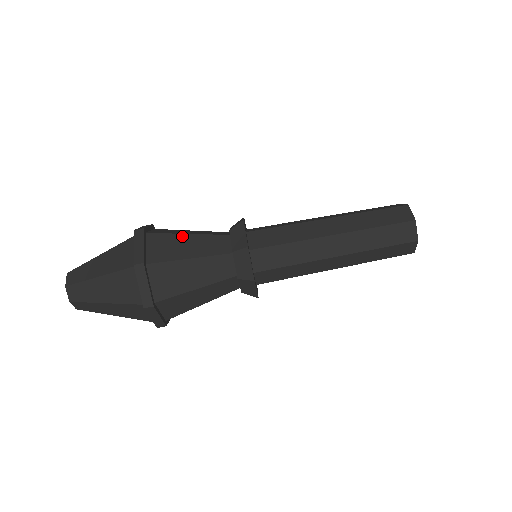
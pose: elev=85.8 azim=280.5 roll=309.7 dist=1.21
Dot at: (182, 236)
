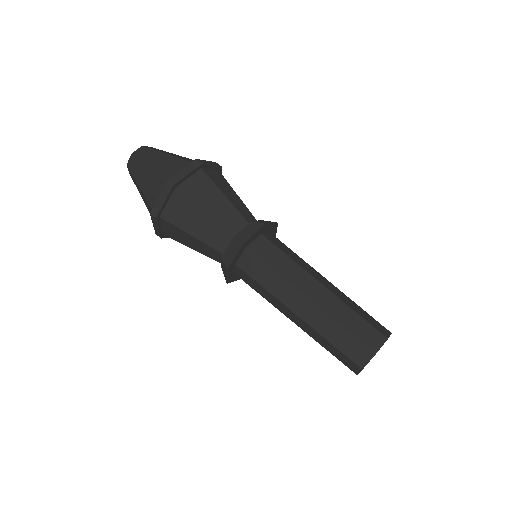
Dot at: (234, 192)
